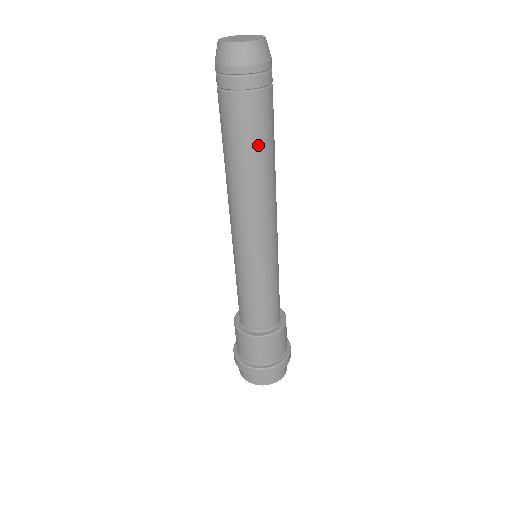
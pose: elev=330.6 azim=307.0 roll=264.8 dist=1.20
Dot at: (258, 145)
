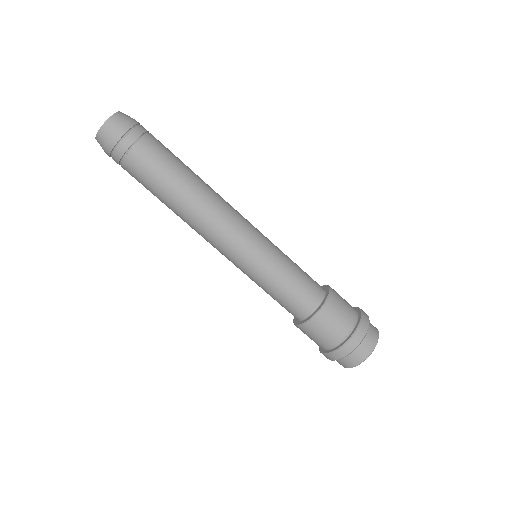
Dot at: (161, 184)
